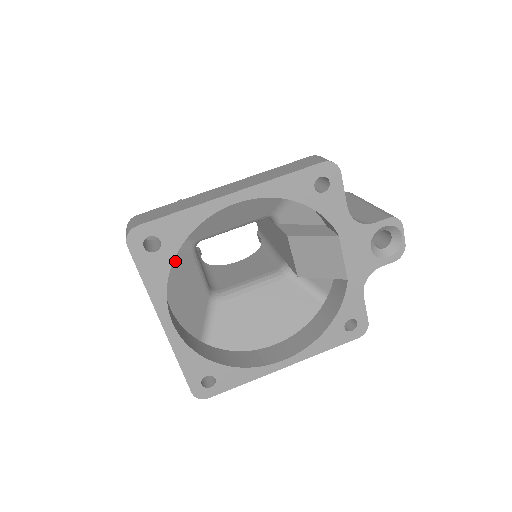
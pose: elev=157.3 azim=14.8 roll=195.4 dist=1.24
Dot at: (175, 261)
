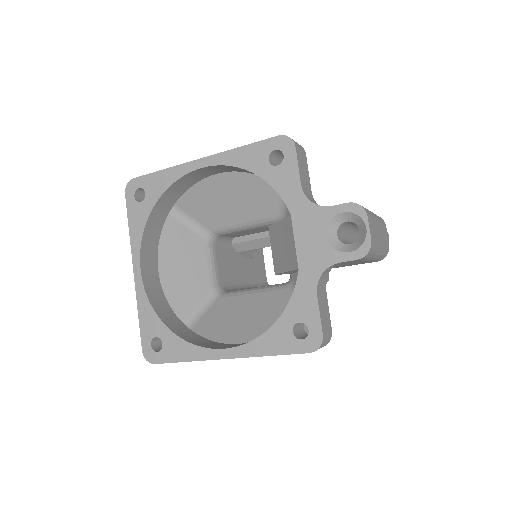
Dot at: (181, 237)
